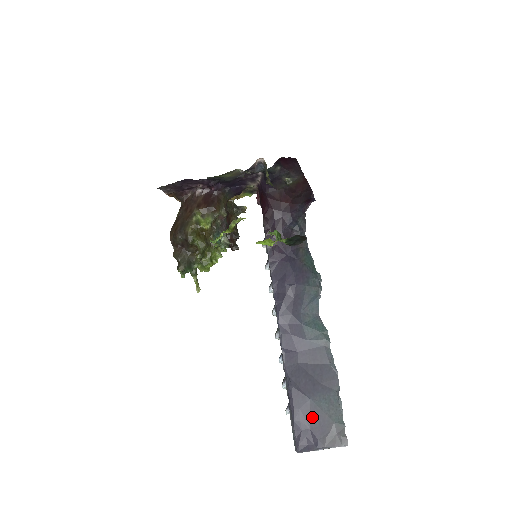
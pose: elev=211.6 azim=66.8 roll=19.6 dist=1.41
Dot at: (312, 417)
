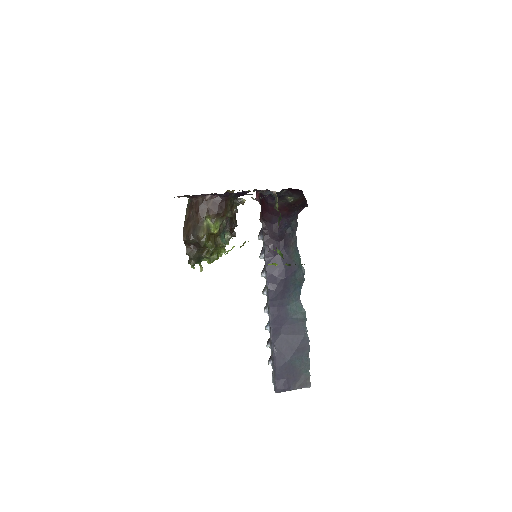
Dot at: (289, 371)
